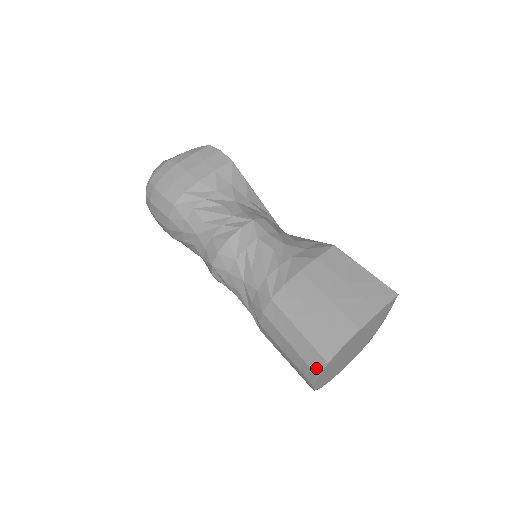
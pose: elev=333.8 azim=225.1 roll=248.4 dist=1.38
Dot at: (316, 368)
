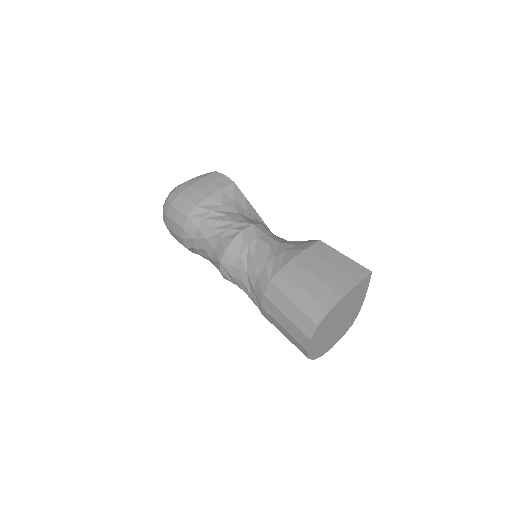
Dot at: (309, 332)
